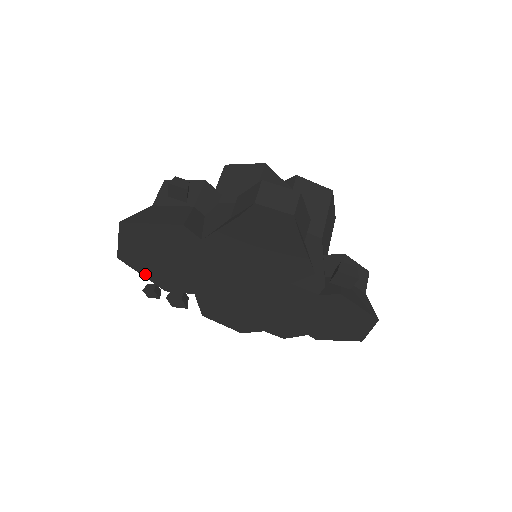
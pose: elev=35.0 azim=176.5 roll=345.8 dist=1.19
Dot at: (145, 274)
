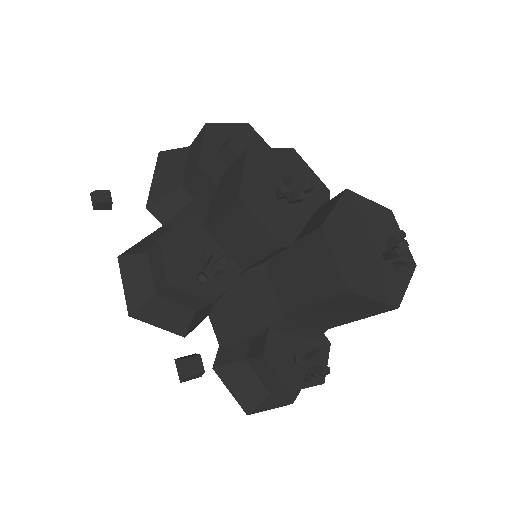
Dot at: occluded
